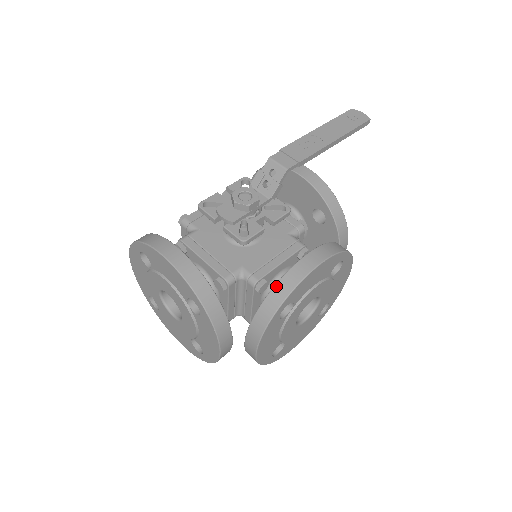
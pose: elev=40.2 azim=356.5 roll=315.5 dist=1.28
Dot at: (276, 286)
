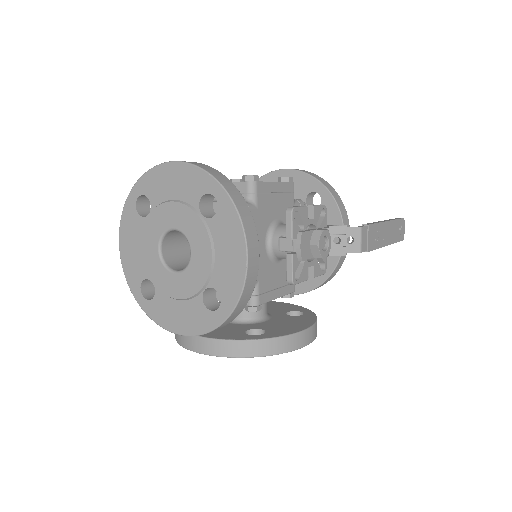
Dot at: (277, 339)
